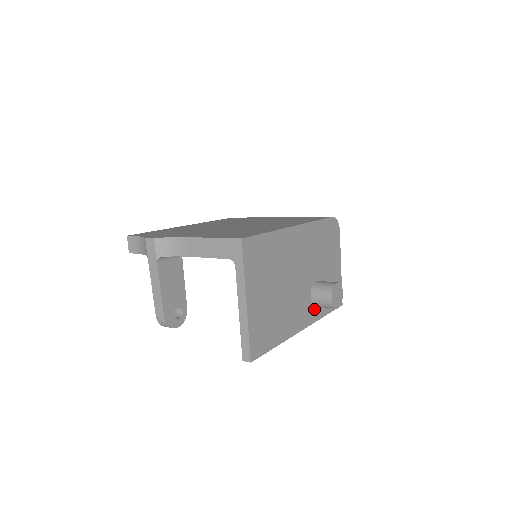
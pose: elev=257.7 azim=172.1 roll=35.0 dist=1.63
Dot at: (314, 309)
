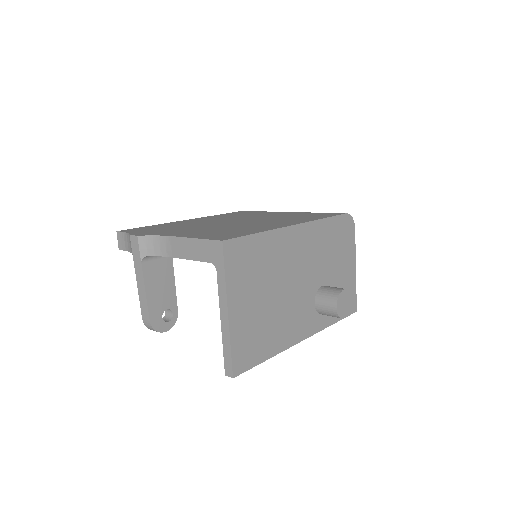
Dot at: (319, 317)
